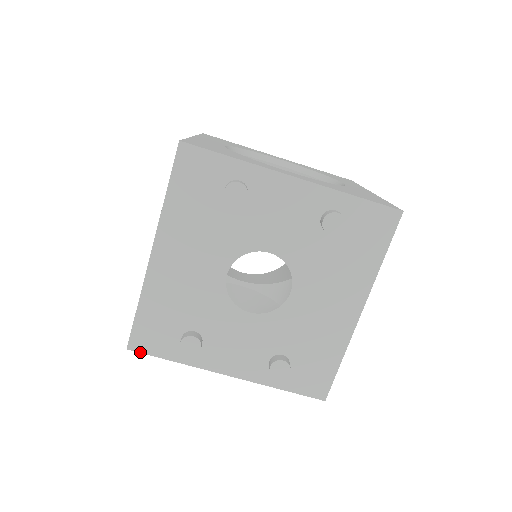
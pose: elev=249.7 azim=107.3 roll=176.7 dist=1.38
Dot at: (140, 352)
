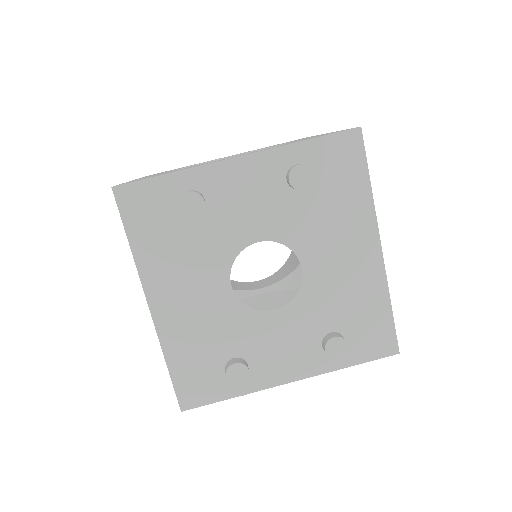
Dot at: (195, 407)
